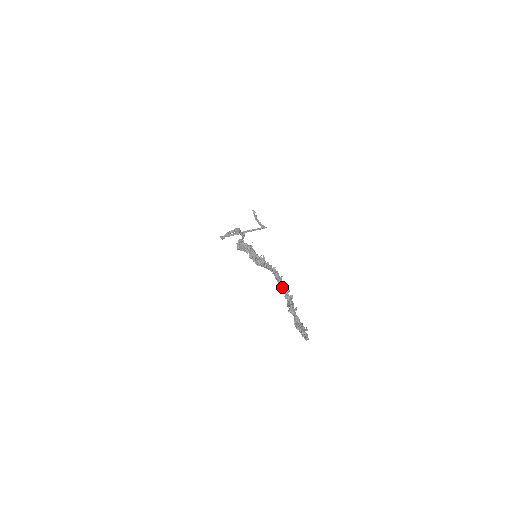
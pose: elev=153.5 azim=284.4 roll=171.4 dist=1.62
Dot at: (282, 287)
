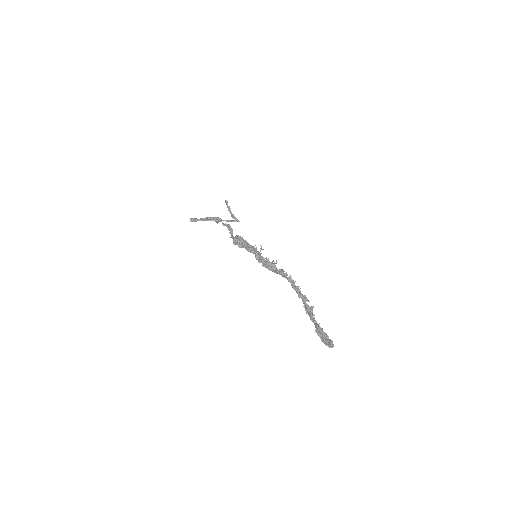
Dot at: (301, 296)
